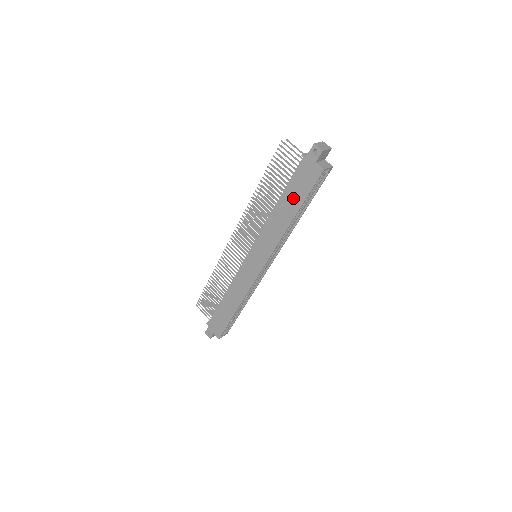
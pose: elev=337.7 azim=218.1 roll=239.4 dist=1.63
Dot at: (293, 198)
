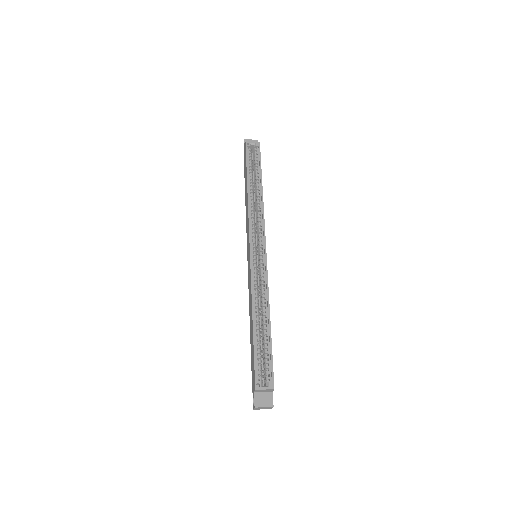
Dot at: occluded
